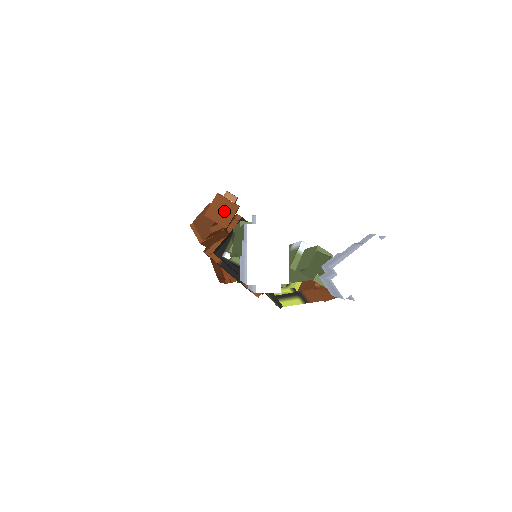
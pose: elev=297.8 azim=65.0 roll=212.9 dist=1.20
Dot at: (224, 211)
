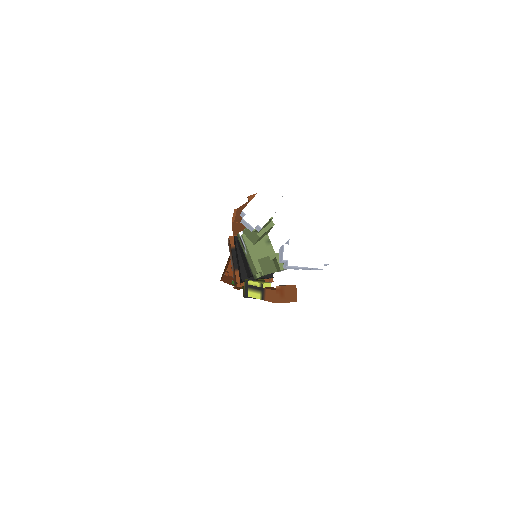
Dot at: occluded
